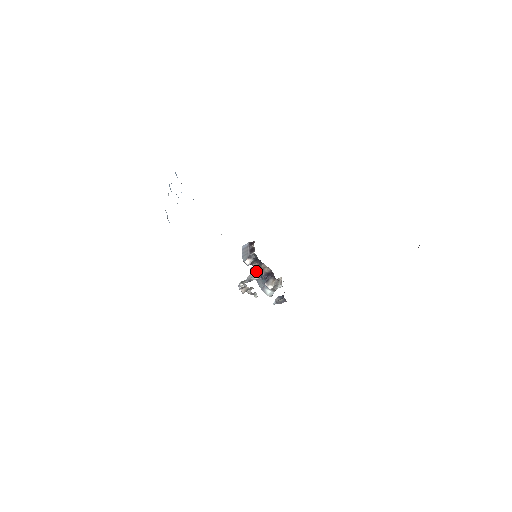
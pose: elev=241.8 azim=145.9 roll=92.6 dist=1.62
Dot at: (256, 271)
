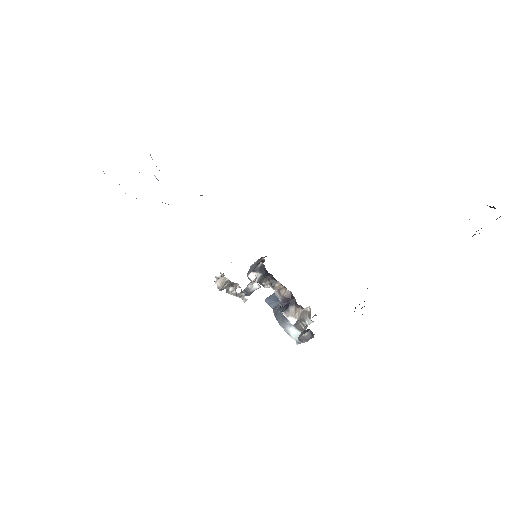
Dot at: (256, 277)
